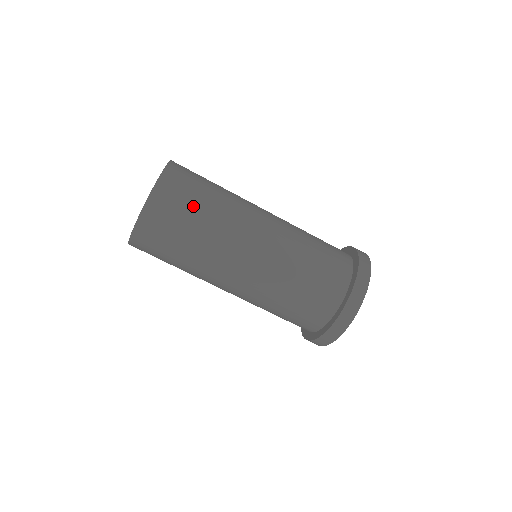
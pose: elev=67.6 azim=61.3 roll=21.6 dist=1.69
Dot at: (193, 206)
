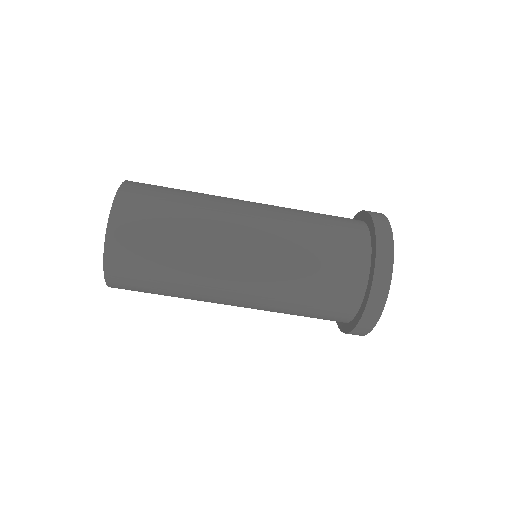
Dot at: (159, 226)
